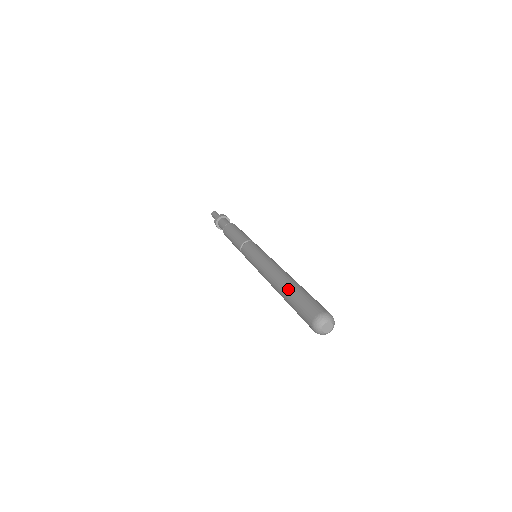
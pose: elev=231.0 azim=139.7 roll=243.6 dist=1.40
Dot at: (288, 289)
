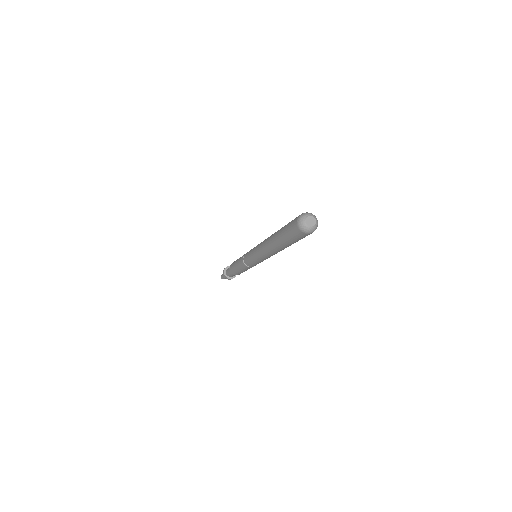
Dot at: occluded
